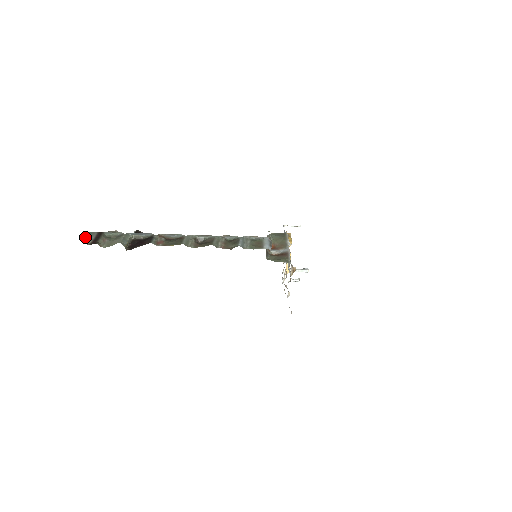
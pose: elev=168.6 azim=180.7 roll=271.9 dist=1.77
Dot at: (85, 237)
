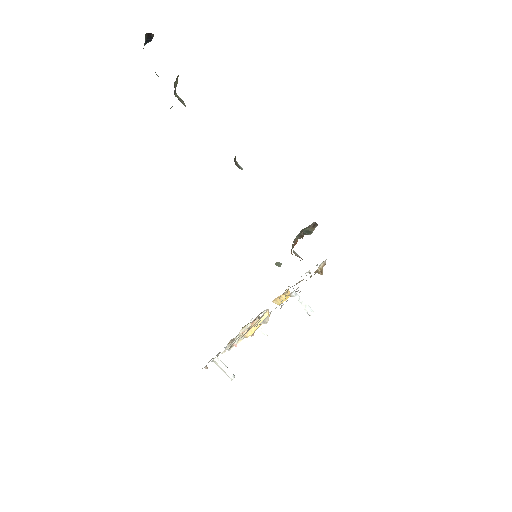
Dot at: (149, 36)
